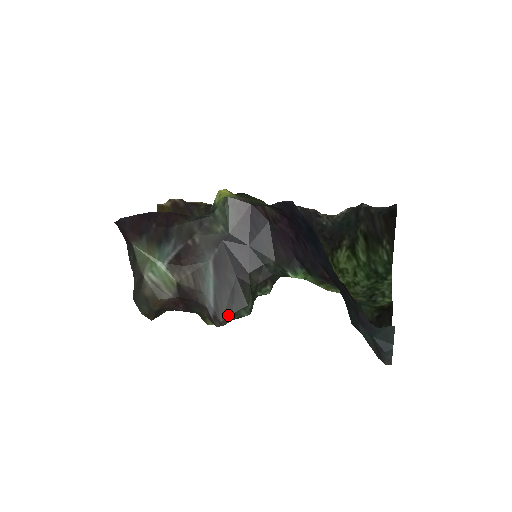
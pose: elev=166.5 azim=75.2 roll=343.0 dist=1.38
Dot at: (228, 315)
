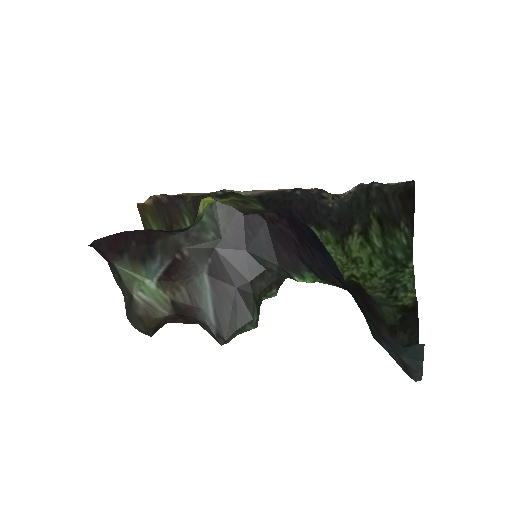
Dot at: (232, 332)
